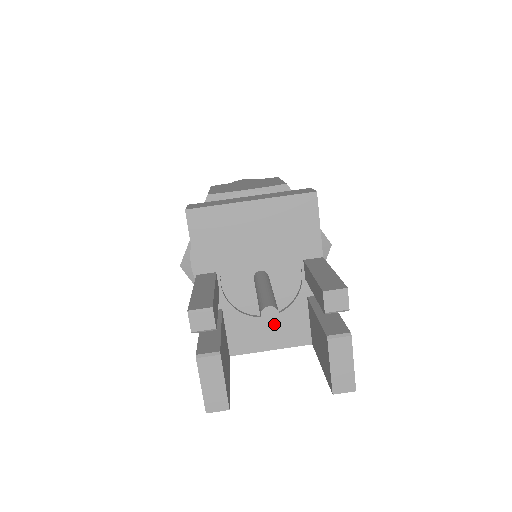
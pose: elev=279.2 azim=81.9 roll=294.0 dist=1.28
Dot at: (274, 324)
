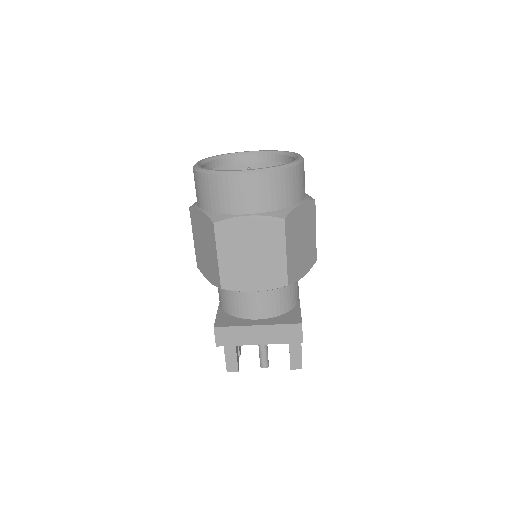
Dot at: occluded
